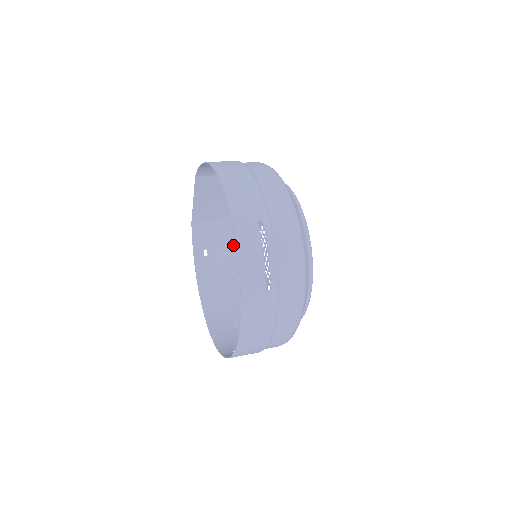
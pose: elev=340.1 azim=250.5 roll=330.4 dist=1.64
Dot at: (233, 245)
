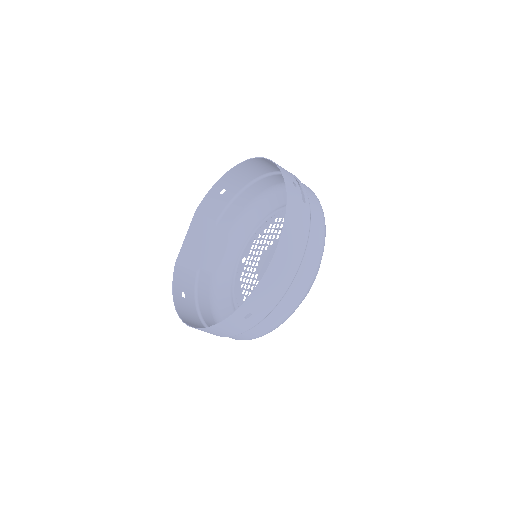
Dot at: (208, 299)
